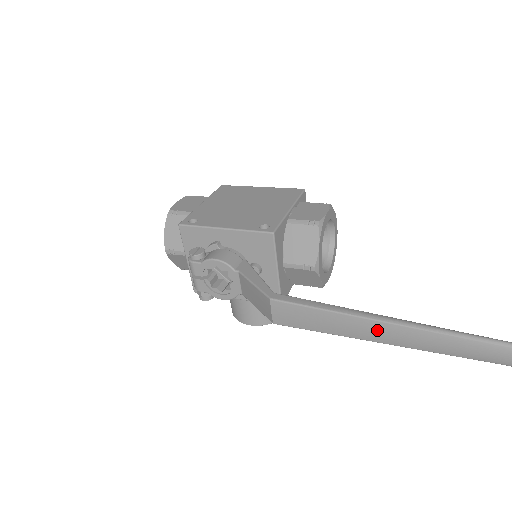
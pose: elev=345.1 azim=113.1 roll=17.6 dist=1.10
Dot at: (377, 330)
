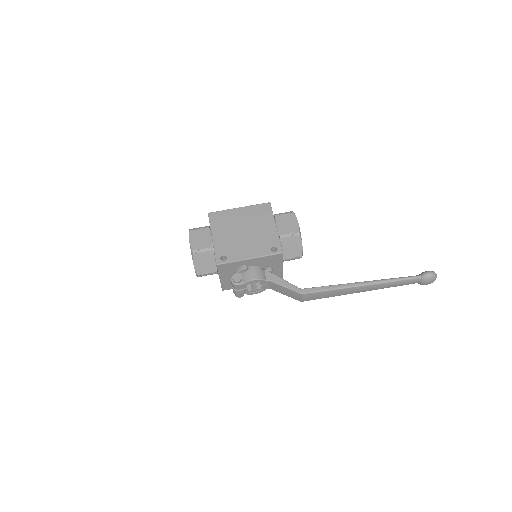
Dot at: (358, 289)
